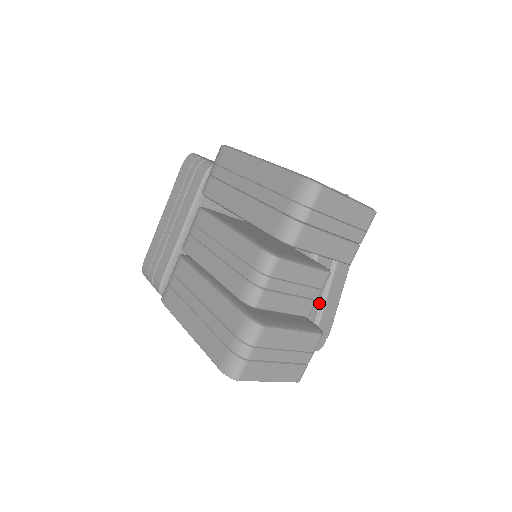
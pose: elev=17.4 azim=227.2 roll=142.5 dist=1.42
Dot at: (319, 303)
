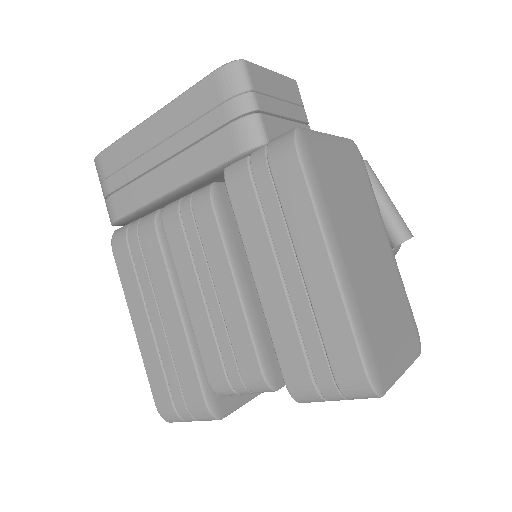
Dot at: occluded
